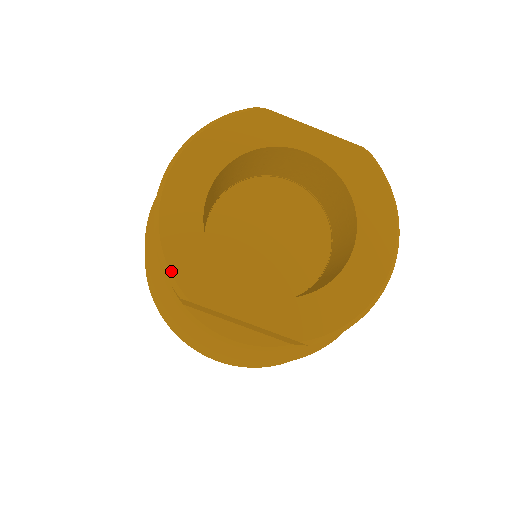
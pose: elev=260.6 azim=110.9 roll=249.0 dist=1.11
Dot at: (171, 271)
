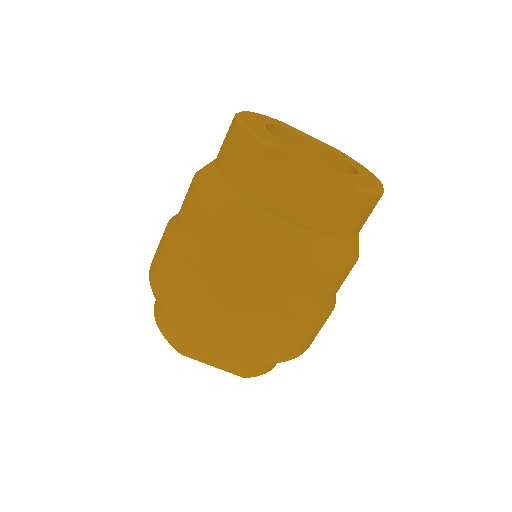
Dot at: (259, 134)
